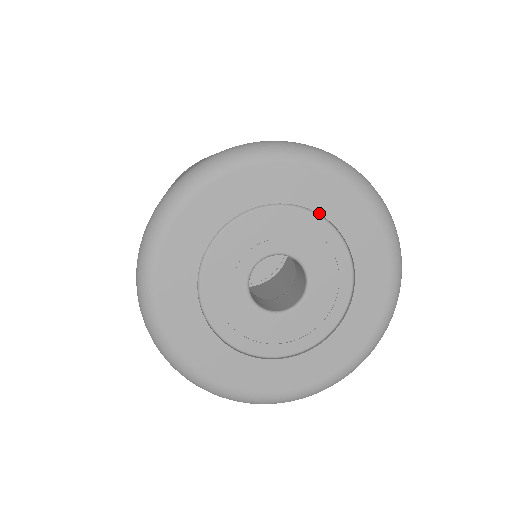
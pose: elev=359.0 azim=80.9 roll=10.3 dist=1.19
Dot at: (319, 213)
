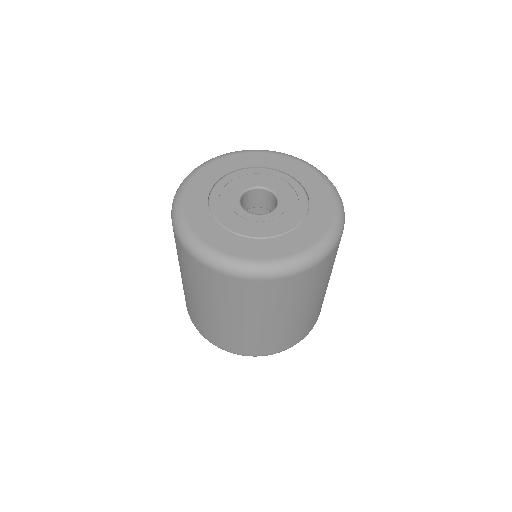
Dot at: (280, 170)
